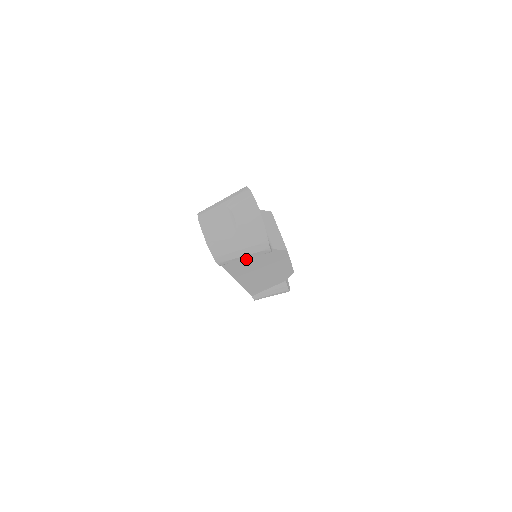
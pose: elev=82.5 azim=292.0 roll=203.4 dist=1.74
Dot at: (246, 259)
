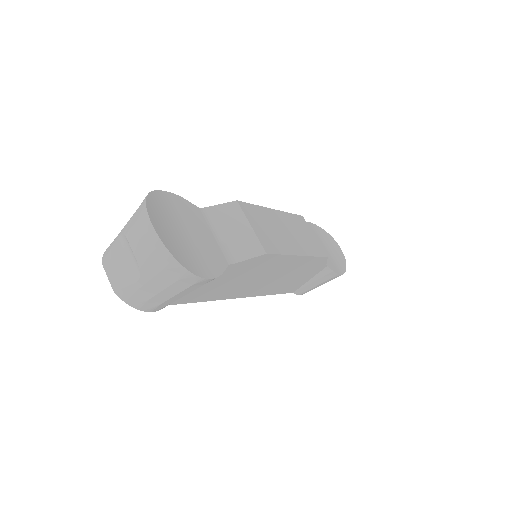
Dot at: (204, 286)
